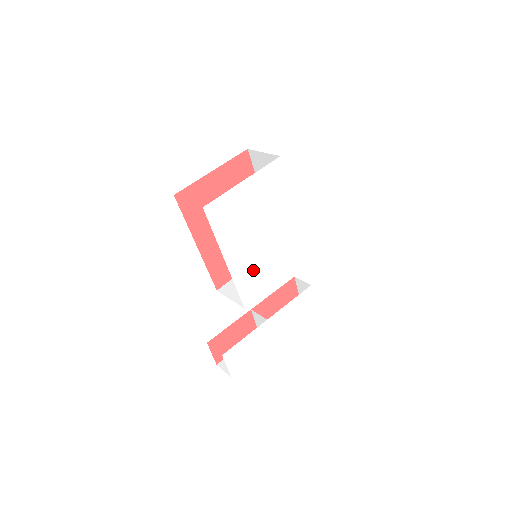
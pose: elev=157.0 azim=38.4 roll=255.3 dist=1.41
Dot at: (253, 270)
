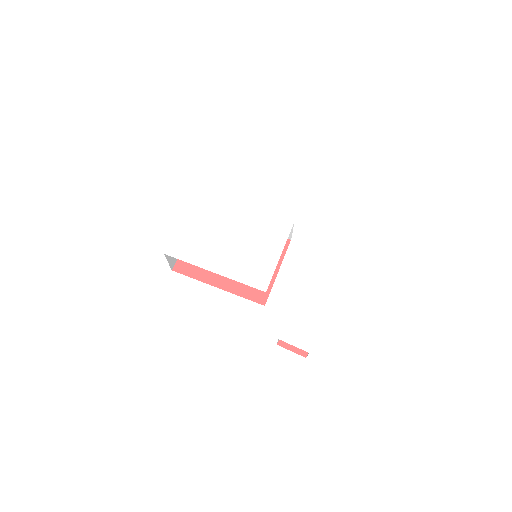
Dot at: (246, 263)
